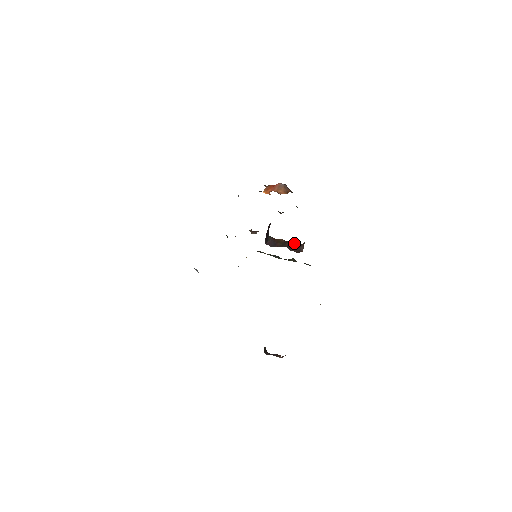
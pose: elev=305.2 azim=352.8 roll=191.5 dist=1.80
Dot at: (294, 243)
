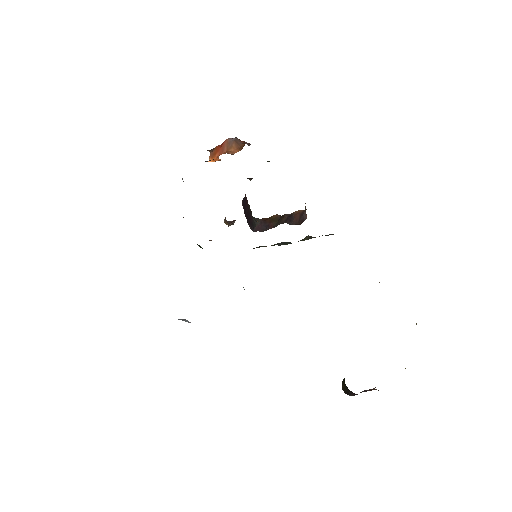
Dot at: (294, 213)
